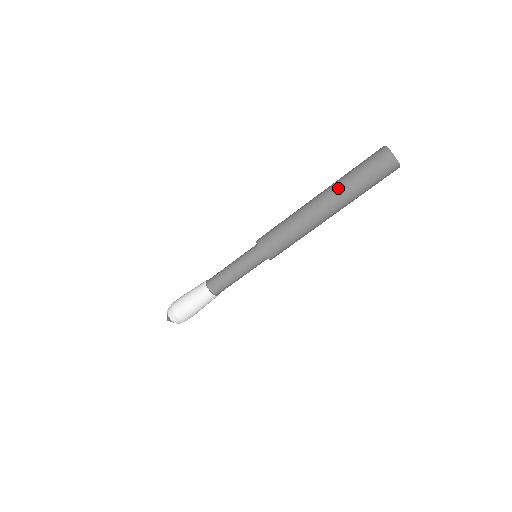
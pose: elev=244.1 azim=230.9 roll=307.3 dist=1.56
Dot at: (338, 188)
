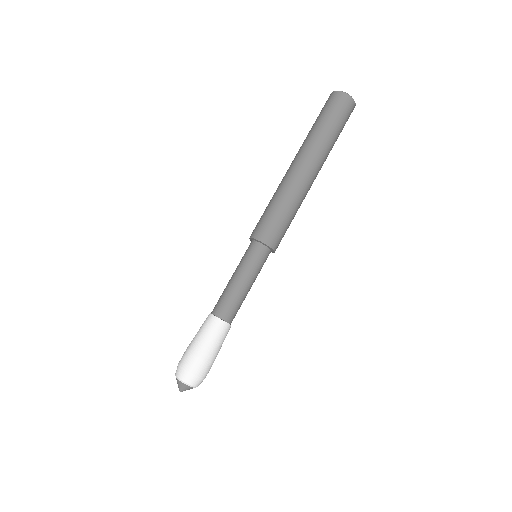
Dot at: (302, 144)
